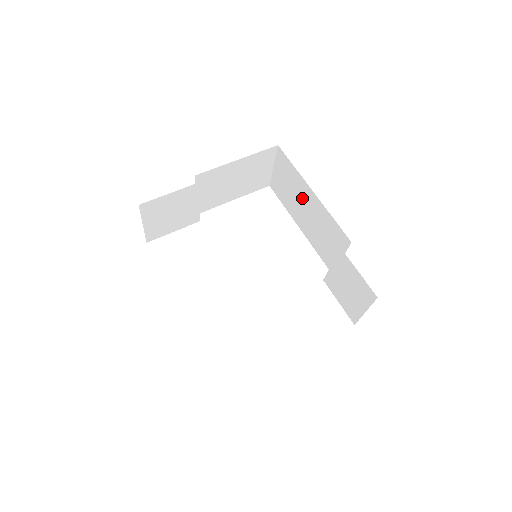
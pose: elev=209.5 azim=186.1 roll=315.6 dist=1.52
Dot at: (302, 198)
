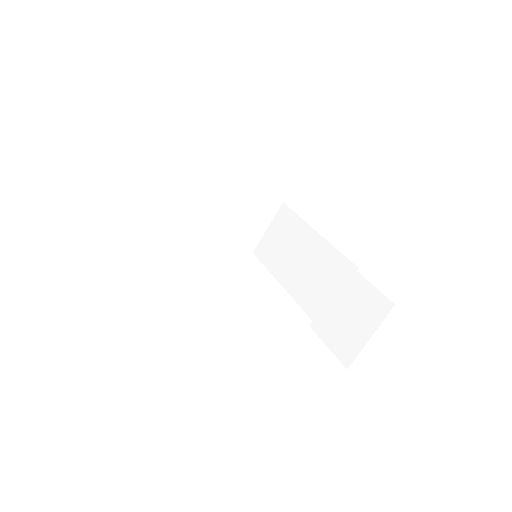
Dot at: (298, 246)
